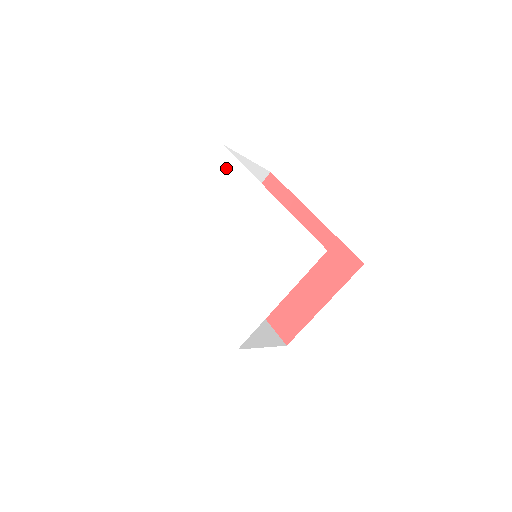
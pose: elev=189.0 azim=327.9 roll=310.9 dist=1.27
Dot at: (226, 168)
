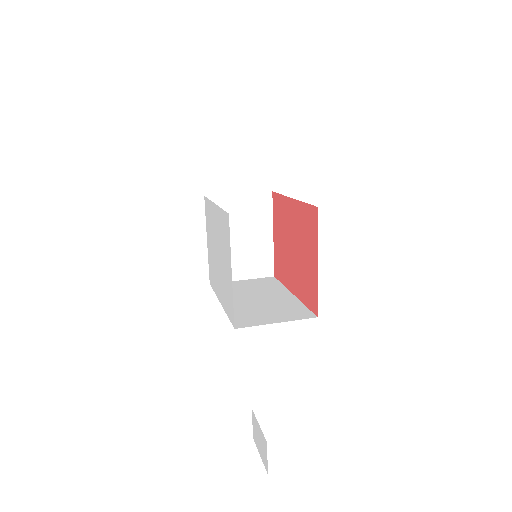
Dot at: (207, 209)
